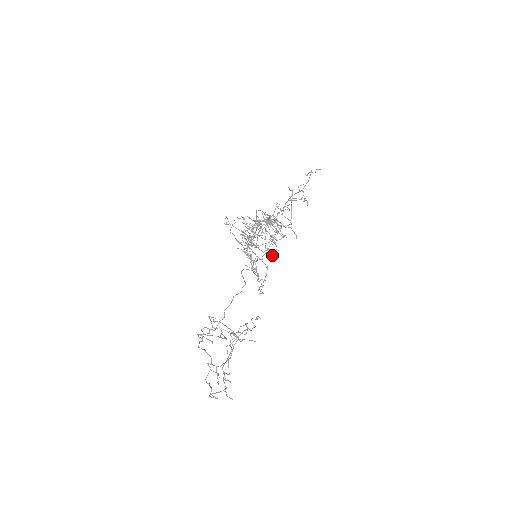
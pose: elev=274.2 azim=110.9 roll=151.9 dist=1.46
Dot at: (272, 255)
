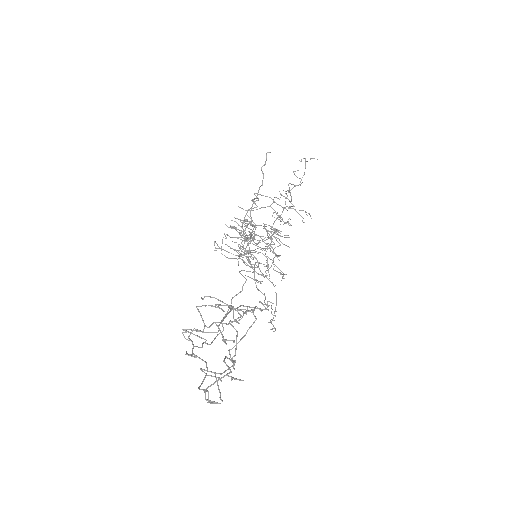
Dot at: (277, 256)
